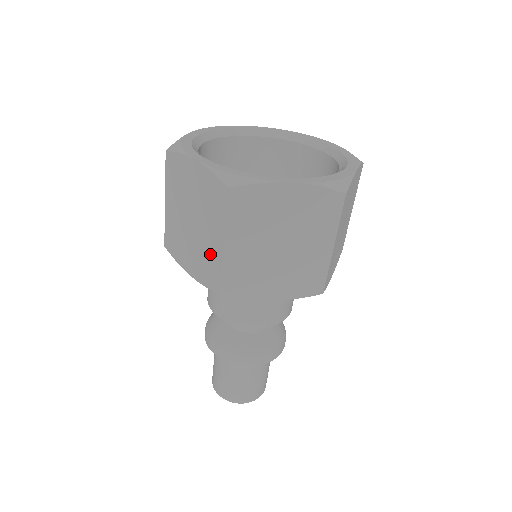
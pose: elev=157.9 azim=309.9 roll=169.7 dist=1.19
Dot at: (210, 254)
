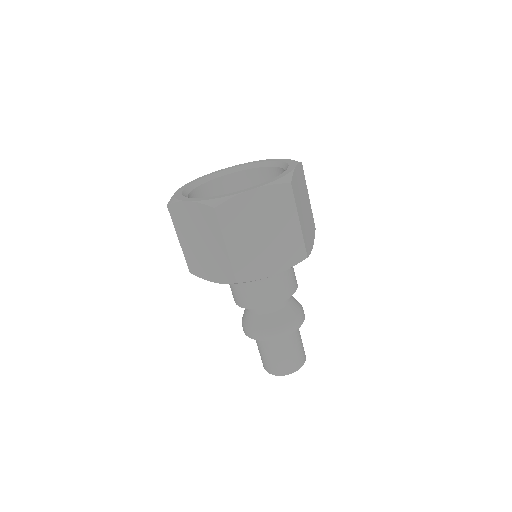
Dot at: occluded
